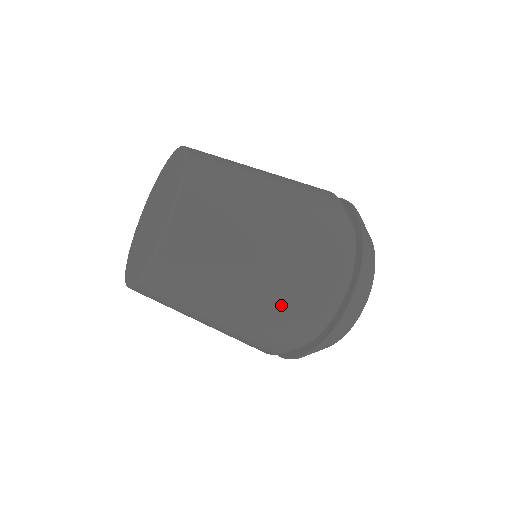
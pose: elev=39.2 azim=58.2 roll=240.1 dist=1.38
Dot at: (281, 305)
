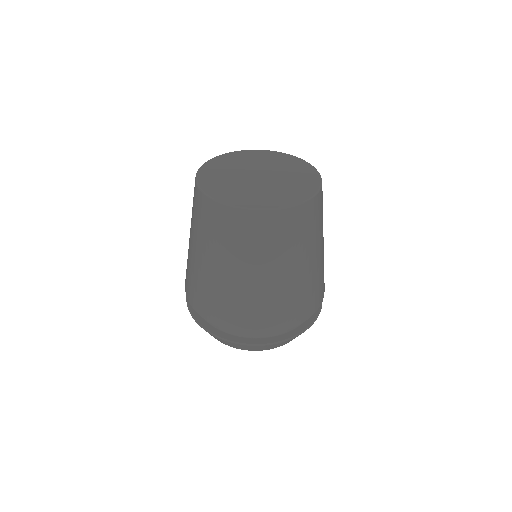
Dot at: (212, 295)
